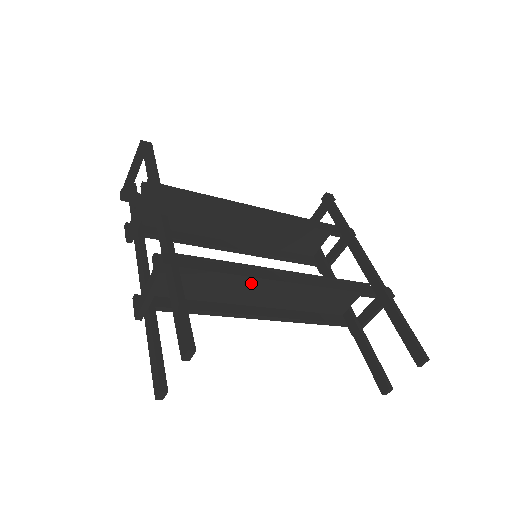
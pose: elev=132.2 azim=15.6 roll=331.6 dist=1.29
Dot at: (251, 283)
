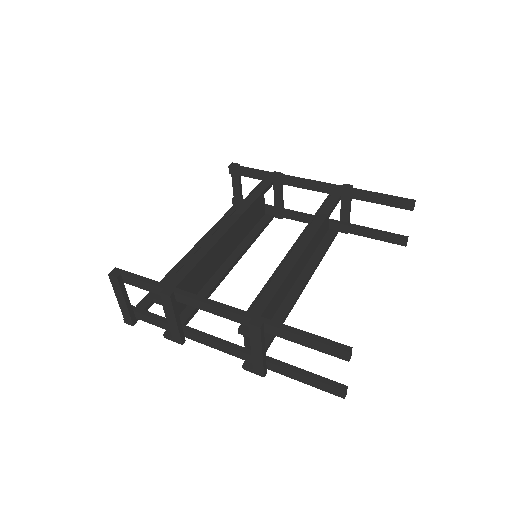
Dot at: occluded
